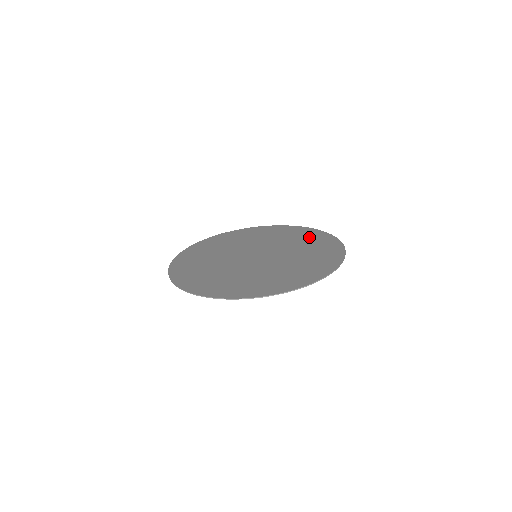
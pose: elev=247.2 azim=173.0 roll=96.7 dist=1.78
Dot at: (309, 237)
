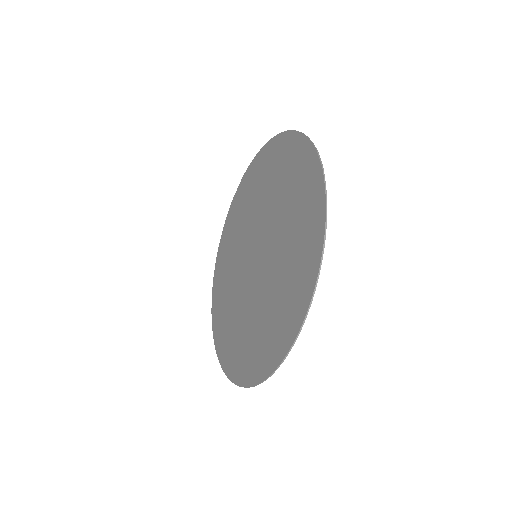
Dot at: (290, 167)
